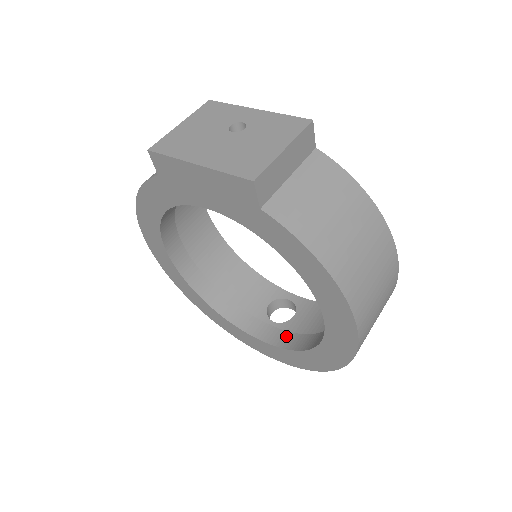
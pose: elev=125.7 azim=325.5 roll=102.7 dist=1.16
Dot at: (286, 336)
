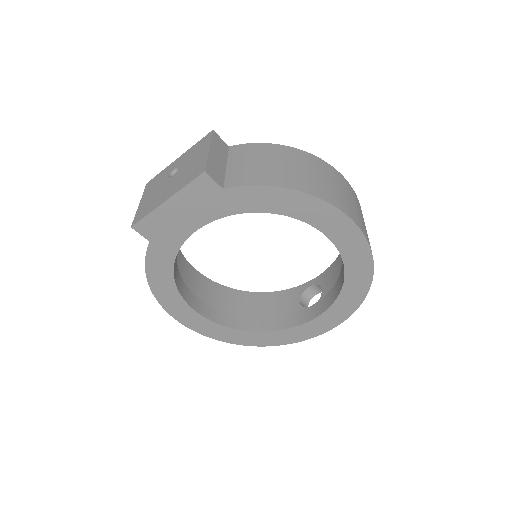
Dot at: (326, 299)
